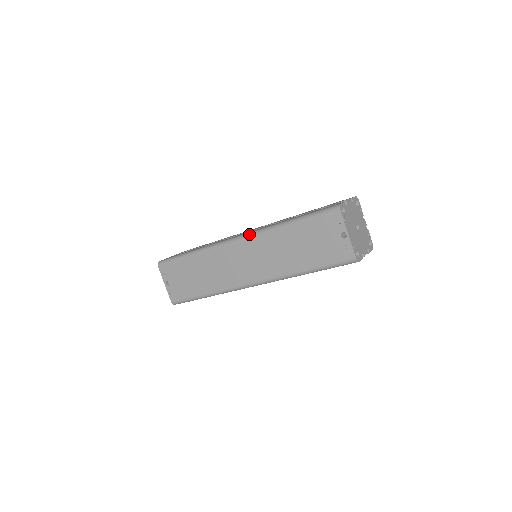
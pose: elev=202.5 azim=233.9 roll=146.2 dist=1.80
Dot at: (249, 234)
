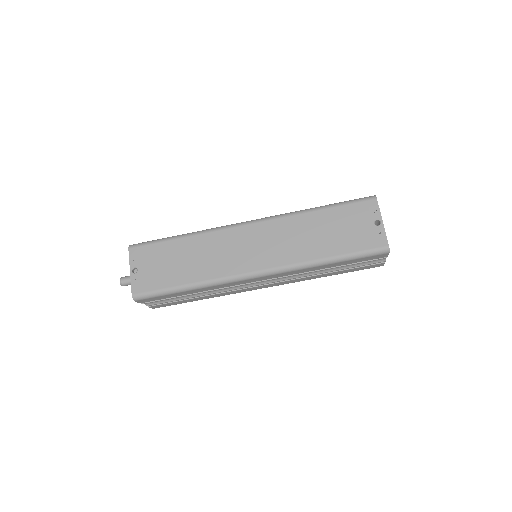
Dot at: (267, 217)
